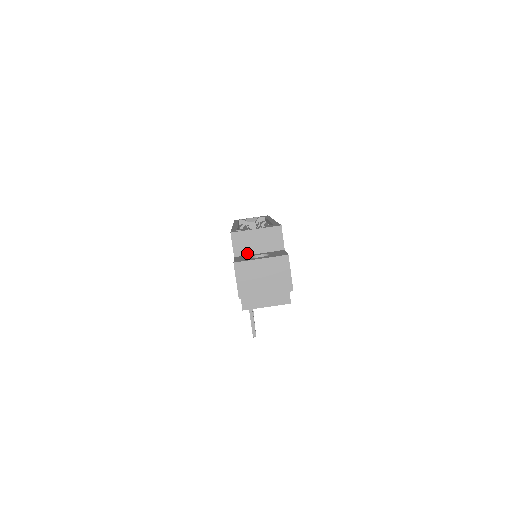
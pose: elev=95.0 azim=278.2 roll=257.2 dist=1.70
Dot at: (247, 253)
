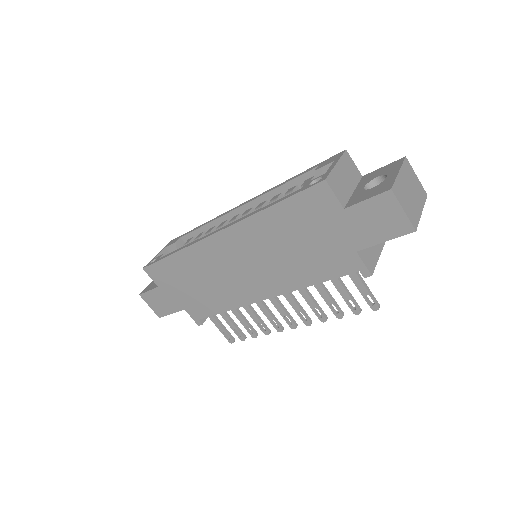
Dot at: (347, 197)
